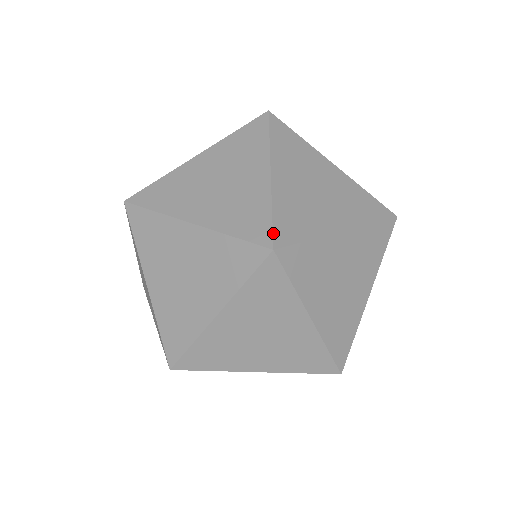
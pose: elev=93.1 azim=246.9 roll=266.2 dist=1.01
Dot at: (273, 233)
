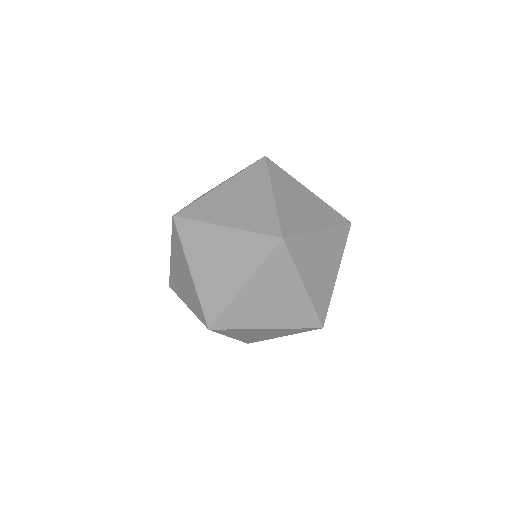
Dot at: (281, 228)
